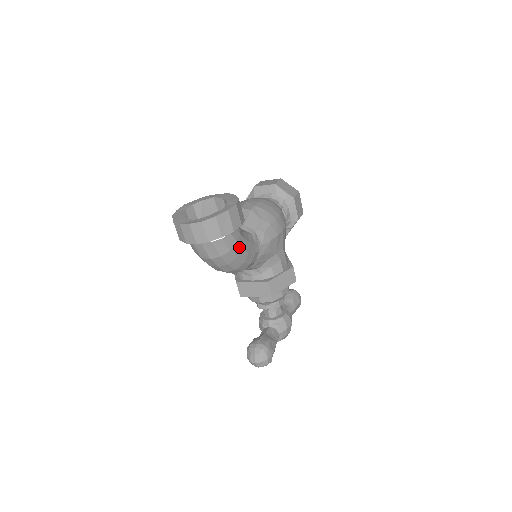
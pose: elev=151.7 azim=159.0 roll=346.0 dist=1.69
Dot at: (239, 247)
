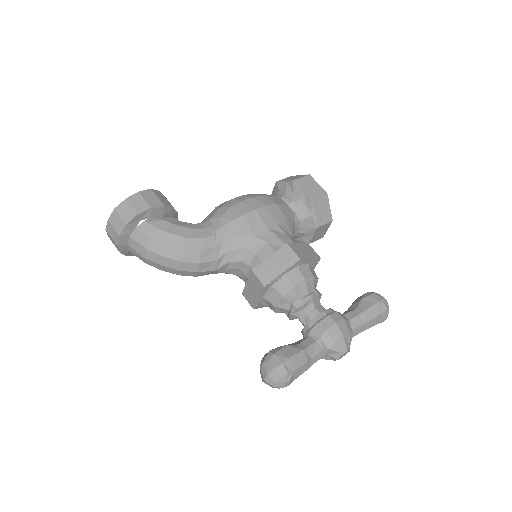
Dot at: (164, 233)
